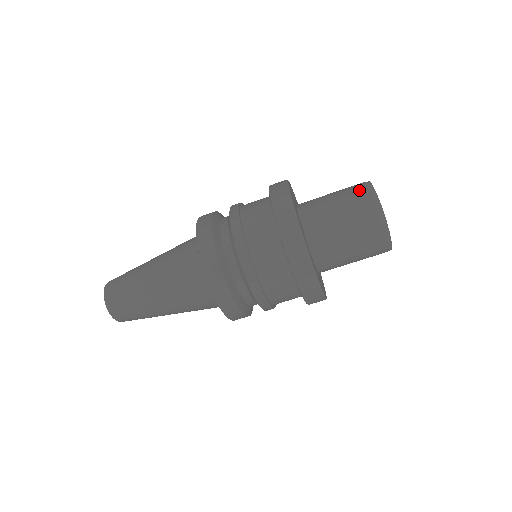
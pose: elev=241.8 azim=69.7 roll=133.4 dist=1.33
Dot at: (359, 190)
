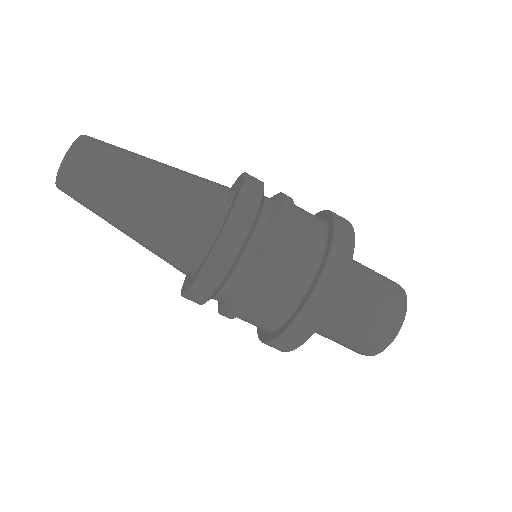
Dot at: (395, 304)
